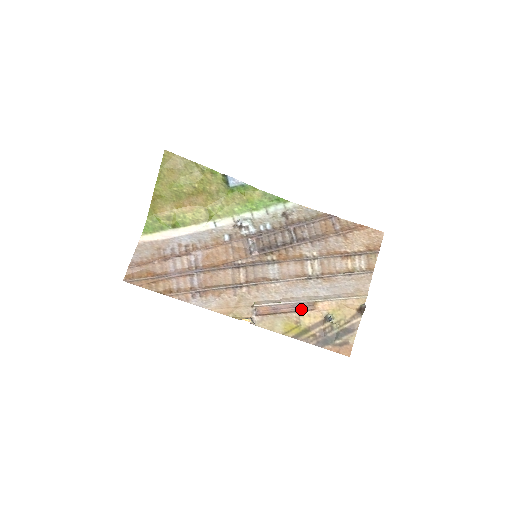
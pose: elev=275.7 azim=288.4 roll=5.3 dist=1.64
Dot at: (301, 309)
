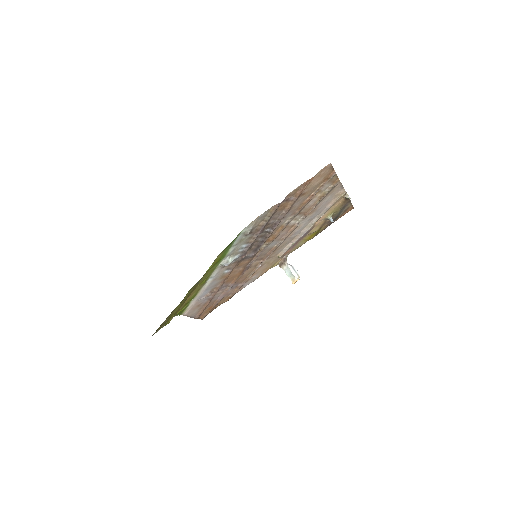
Dot at: occluded
